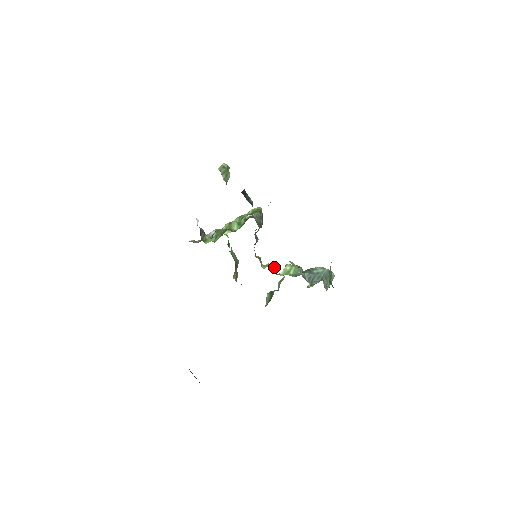
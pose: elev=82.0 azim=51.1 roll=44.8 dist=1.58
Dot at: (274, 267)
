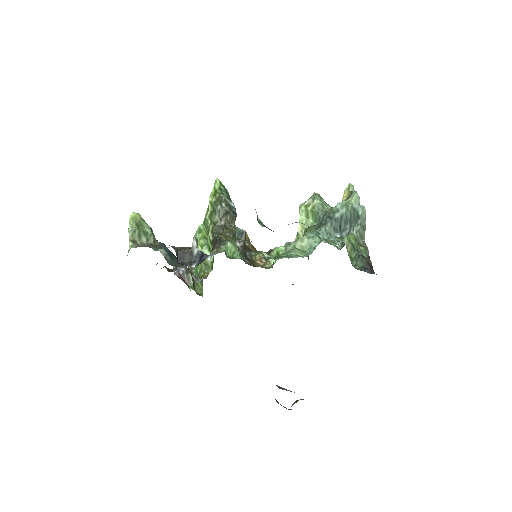
Dot at: occluded
